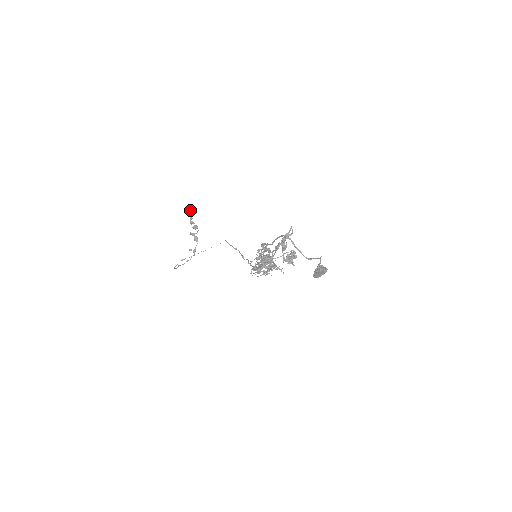
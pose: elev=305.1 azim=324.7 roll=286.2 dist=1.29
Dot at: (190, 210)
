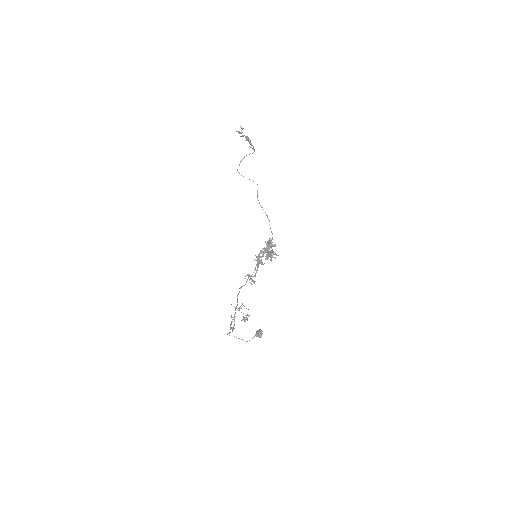
Dot at: (237, 131)
